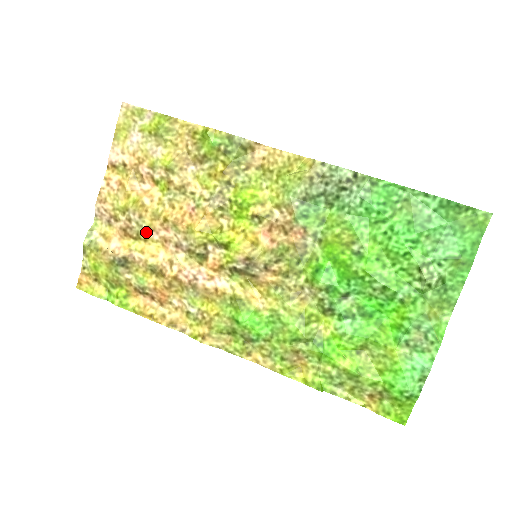
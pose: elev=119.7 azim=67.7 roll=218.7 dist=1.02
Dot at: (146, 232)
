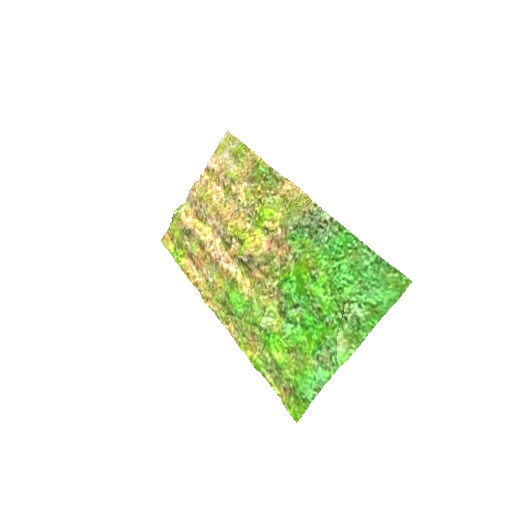
Dot at: (206, 218)
